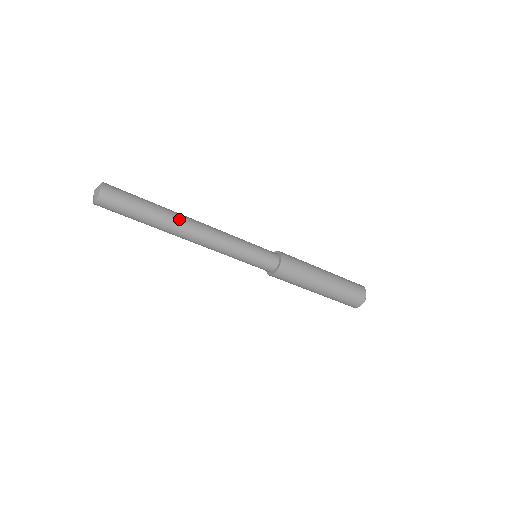
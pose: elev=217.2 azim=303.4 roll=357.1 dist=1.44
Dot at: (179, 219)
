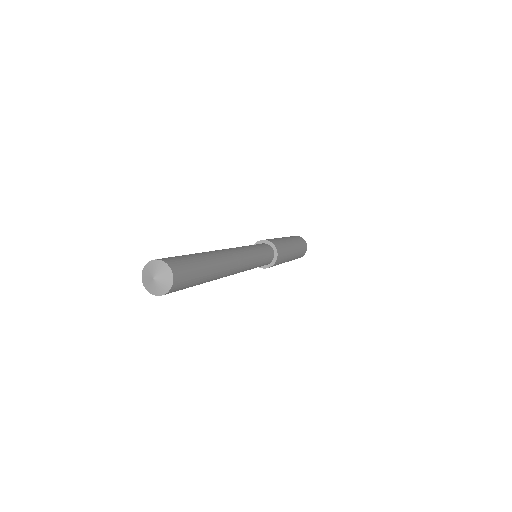
Dot at: (221, 277)
